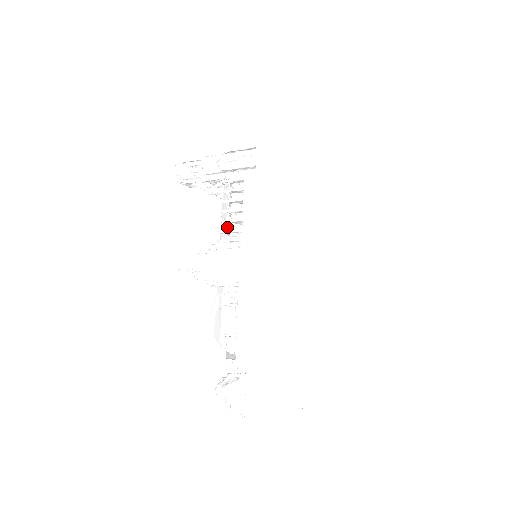
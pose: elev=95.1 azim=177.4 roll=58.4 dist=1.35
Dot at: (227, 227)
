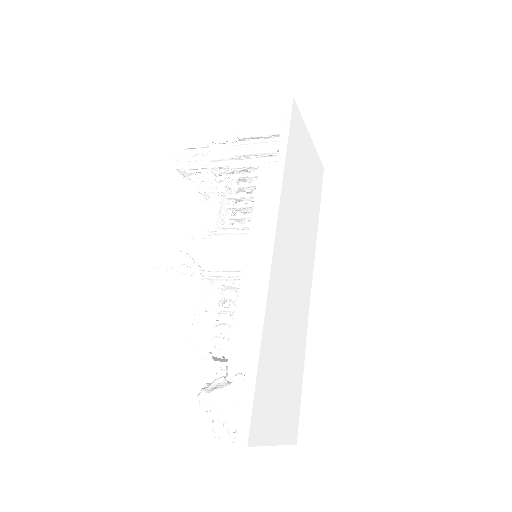
Dot at: (227, 220)
